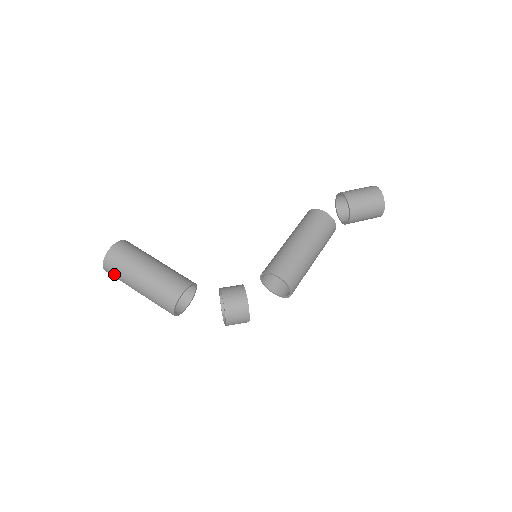
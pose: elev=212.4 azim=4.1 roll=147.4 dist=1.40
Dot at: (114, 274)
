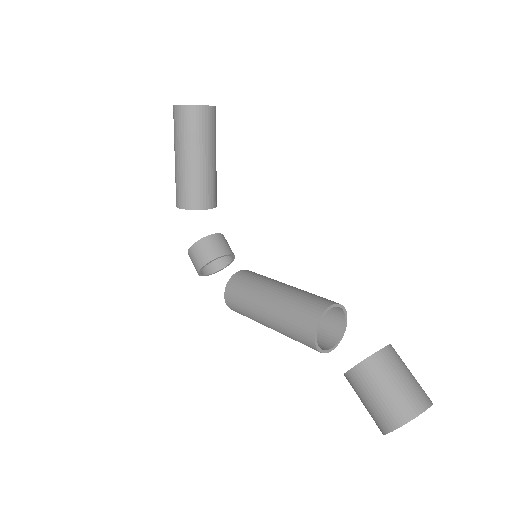
Dot at: occluded
